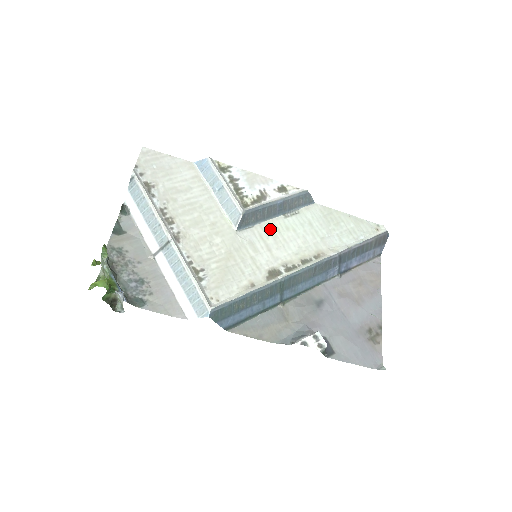
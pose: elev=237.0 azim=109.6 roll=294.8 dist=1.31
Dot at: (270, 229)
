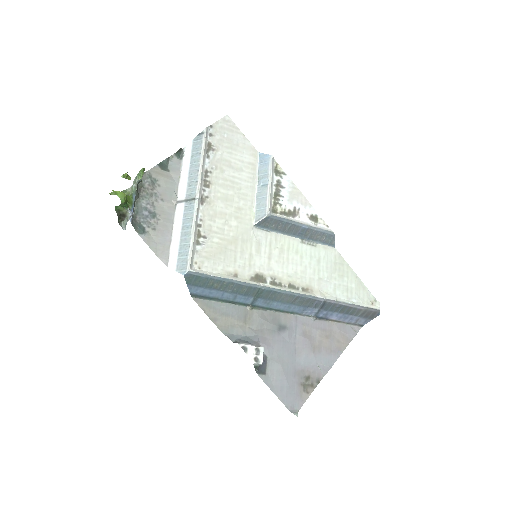
Dot at: (282, 243)
